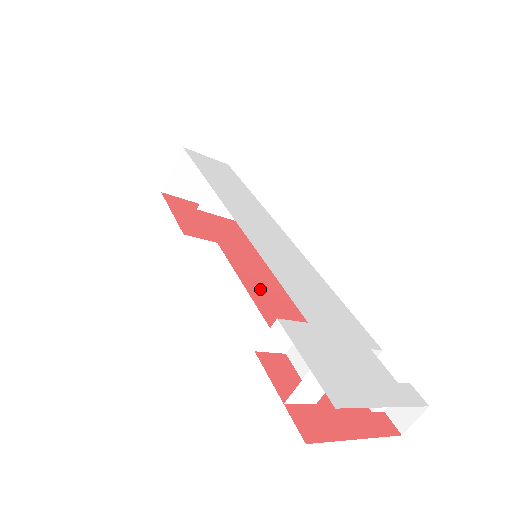
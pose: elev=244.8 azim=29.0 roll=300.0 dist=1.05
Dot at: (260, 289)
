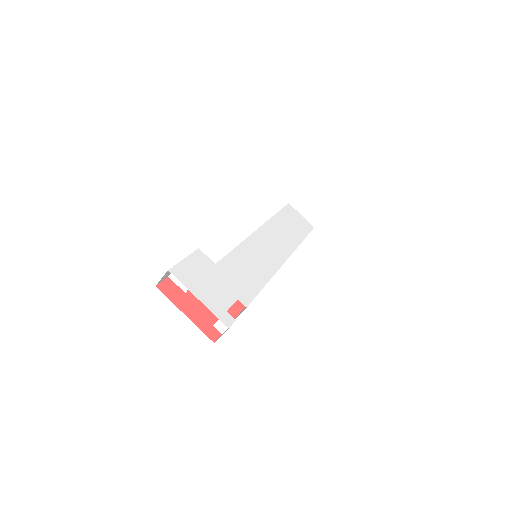
Dot at: occluded
